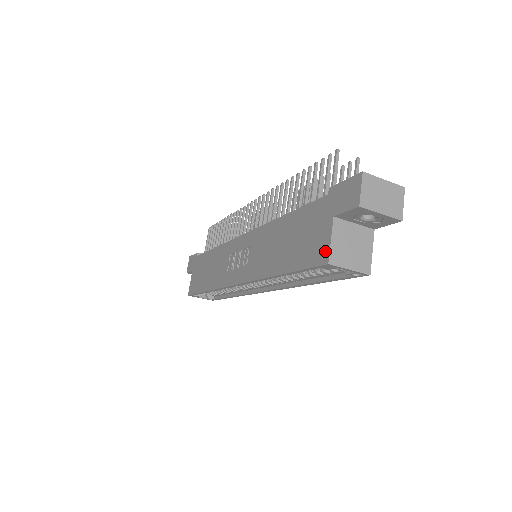
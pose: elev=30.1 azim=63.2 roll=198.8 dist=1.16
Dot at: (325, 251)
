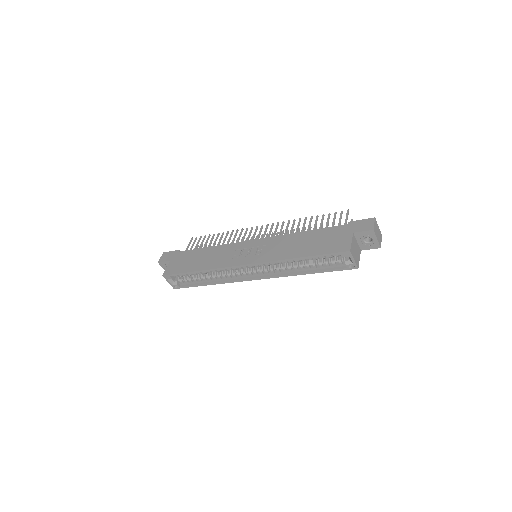
Dot at: (347, 246)
